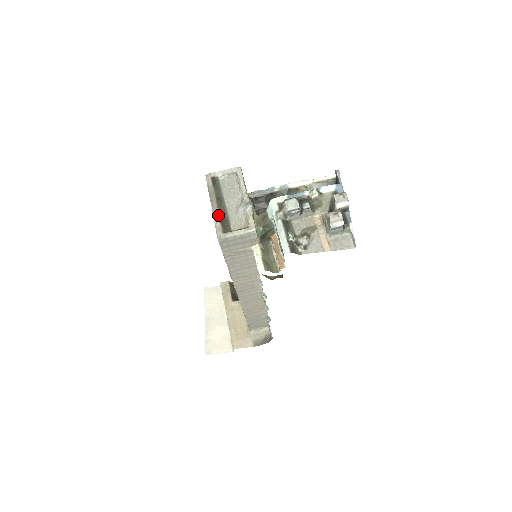
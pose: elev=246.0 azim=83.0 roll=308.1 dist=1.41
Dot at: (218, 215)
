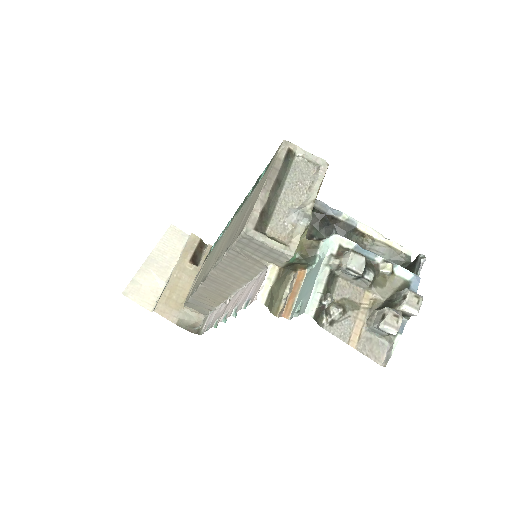
Dot at: (264, 202)
